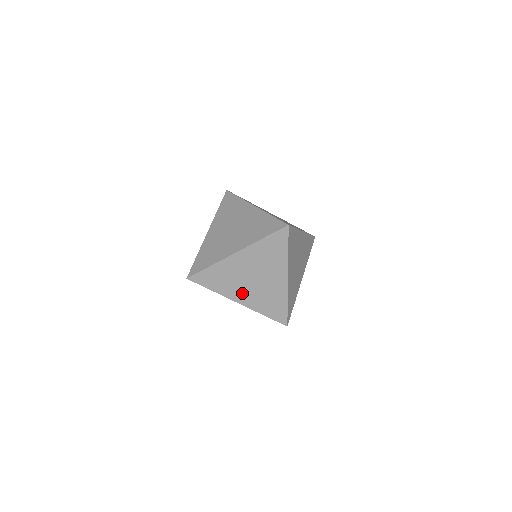
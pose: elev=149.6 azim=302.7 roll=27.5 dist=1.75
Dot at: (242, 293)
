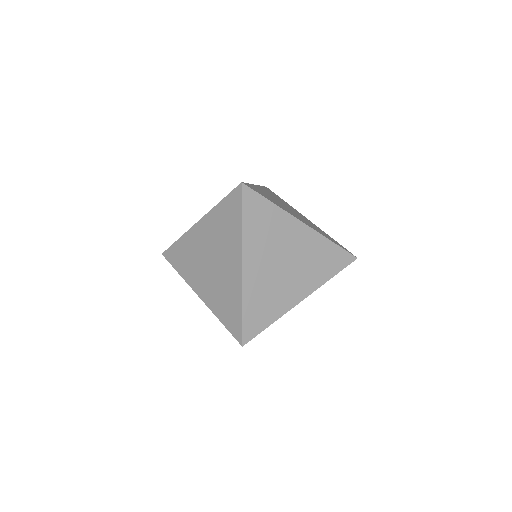
Dot at: (202, 282)
